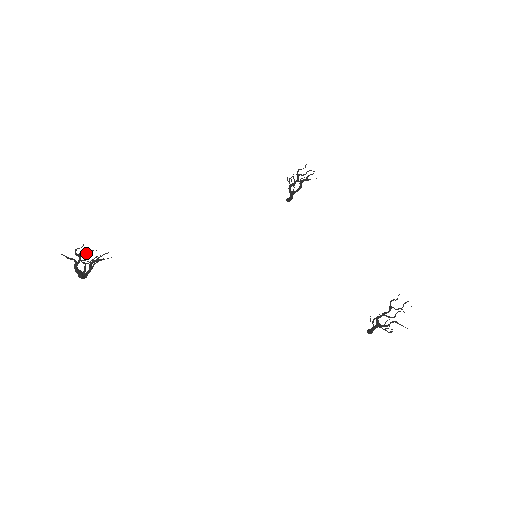
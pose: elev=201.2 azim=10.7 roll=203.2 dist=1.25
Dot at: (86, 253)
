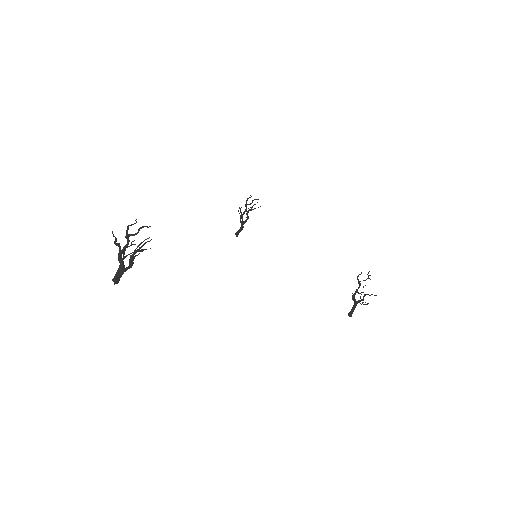
Dot at: (138, 232)
